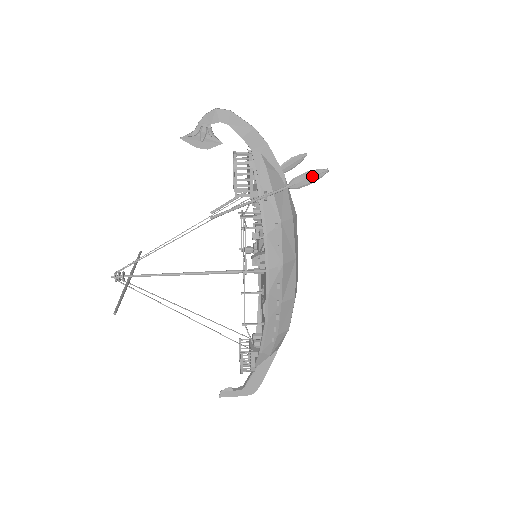
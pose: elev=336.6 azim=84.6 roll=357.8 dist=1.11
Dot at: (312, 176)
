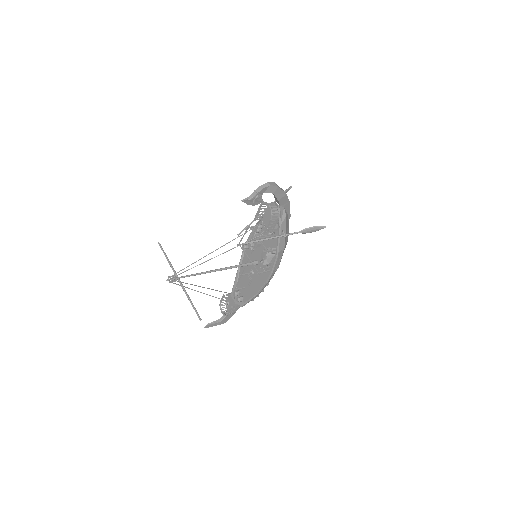
Dot at: (316, 229)
